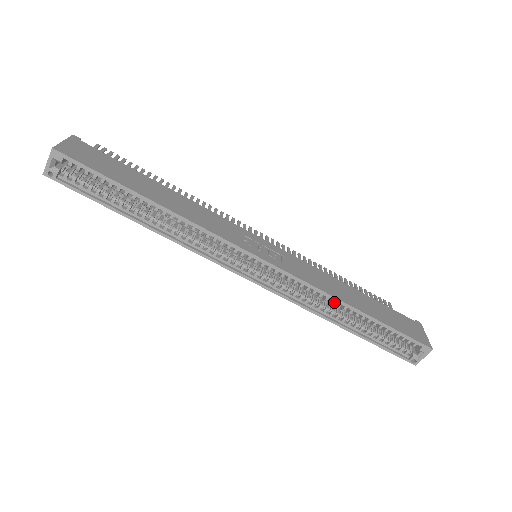
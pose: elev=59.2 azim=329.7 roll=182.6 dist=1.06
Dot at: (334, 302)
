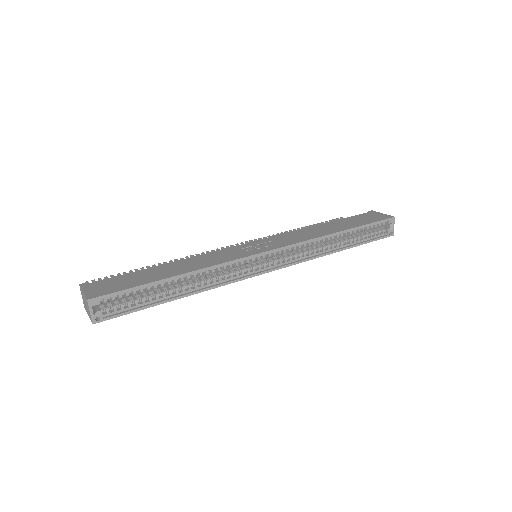
Dot at: (324, 240)
